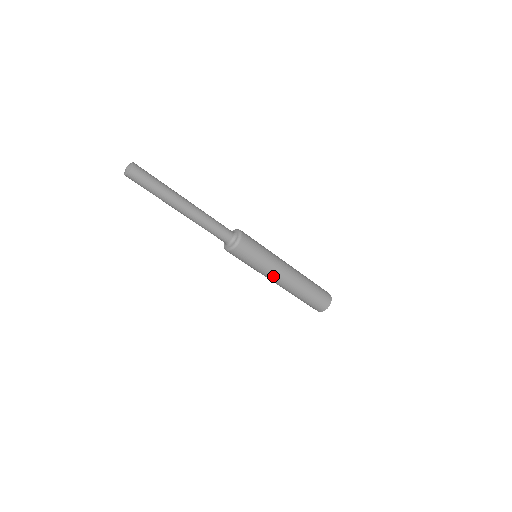
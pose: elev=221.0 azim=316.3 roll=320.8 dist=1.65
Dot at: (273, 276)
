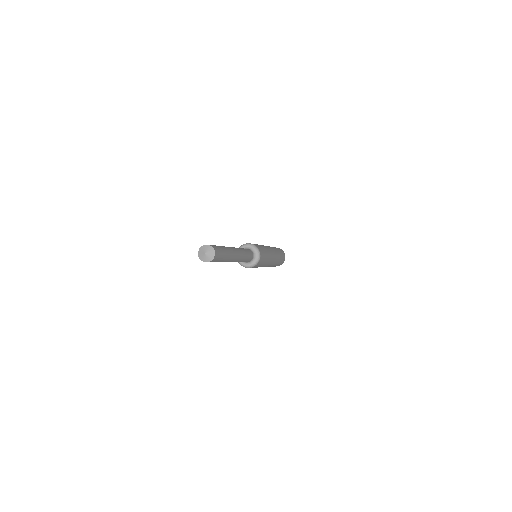
Dot at: occluded
